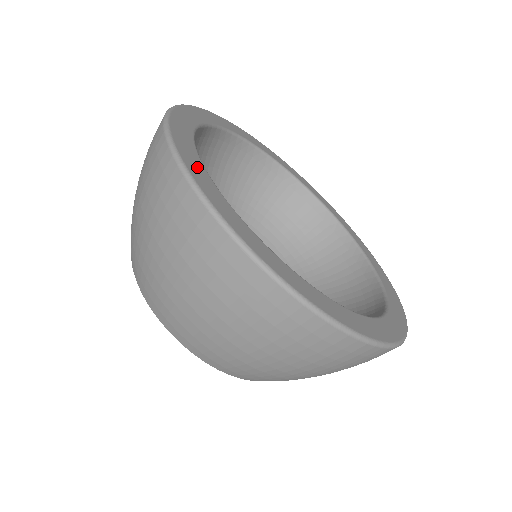
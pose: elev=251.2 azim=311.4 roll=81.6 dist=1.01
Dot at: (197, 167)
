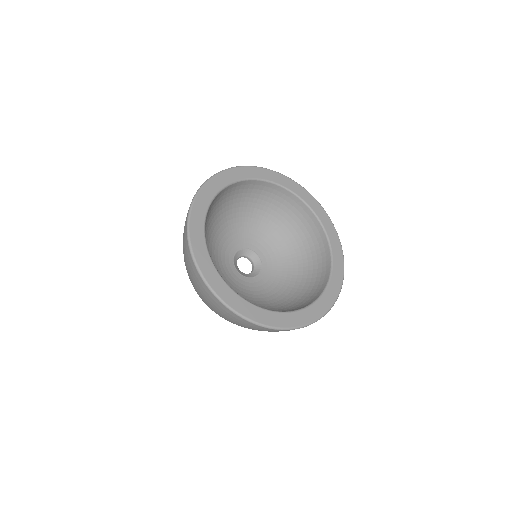
Dot at: (213, 188)
